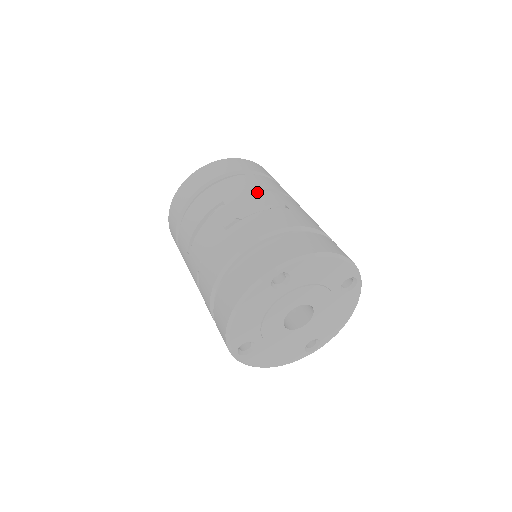
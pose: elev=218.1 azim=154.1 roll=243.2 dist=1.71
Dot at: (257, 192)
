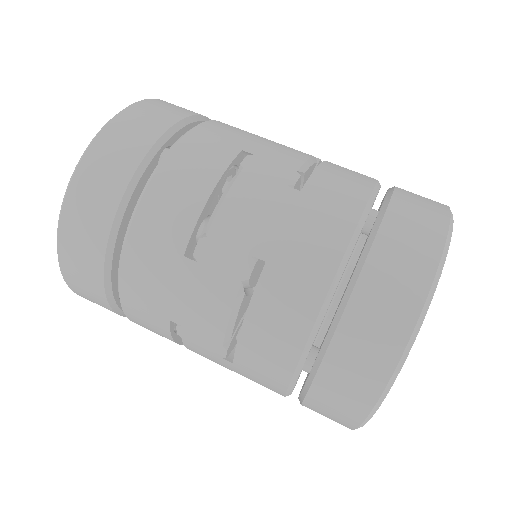
Dot at: occluded
